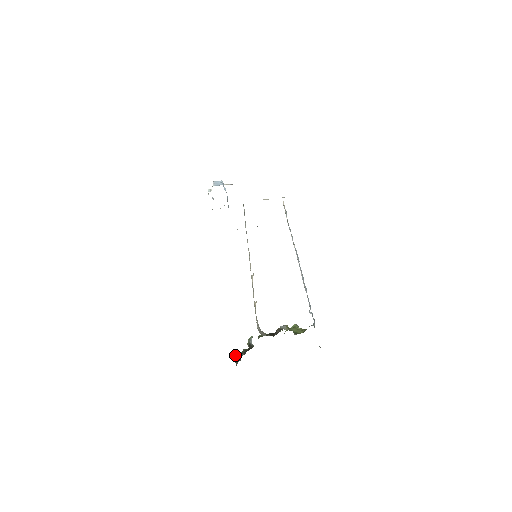
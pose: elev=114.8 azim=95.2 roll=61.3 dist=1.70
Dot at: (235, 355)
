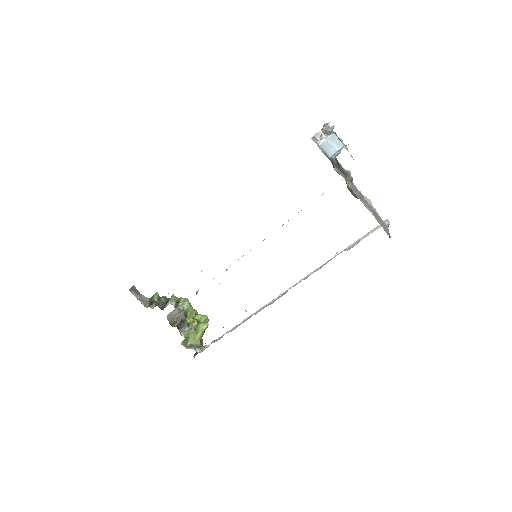
Dot at: (157, 293)
